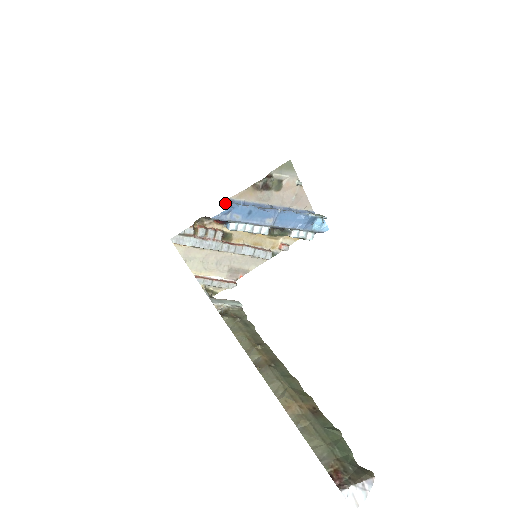
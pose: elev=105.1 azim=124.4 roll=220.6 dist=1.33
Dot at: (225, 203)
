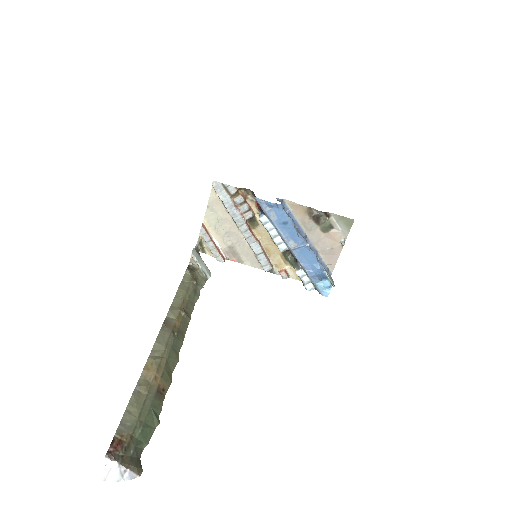
Dot at: (277, 198)
